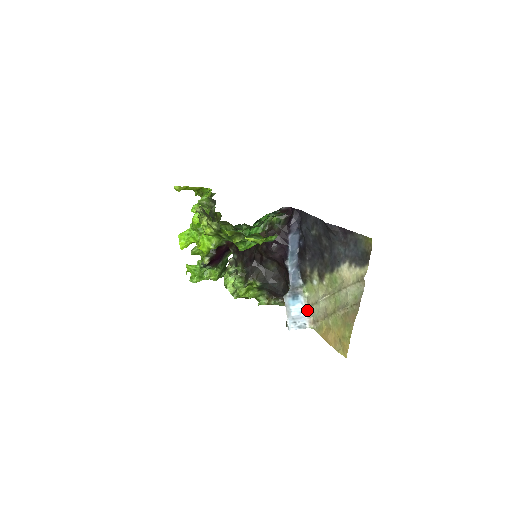
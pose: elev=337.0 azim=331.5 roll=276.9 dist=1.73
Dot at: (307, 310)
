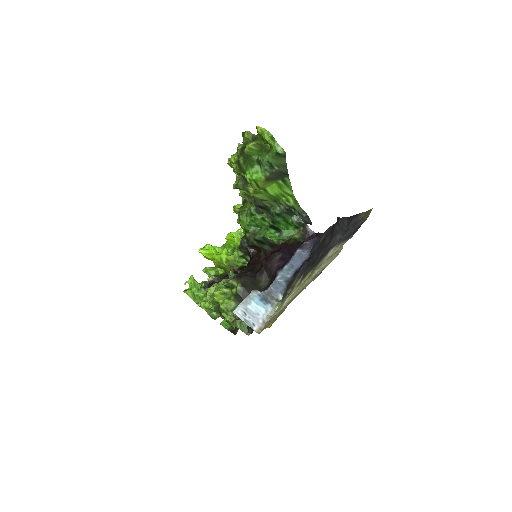
Dot at: (267, 320)
